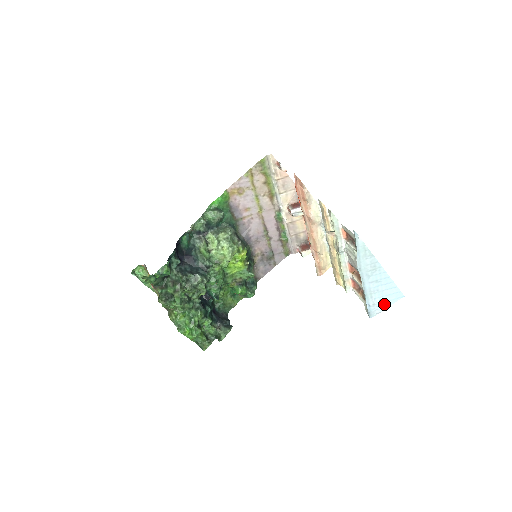
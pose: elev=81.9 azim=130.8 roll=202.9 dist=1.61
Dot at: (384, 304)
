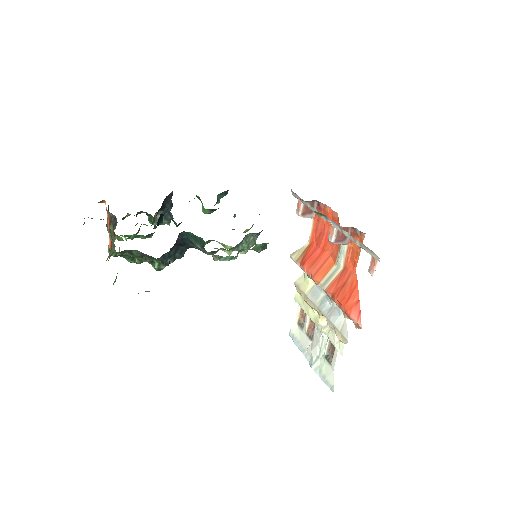
Dot at: occluded
